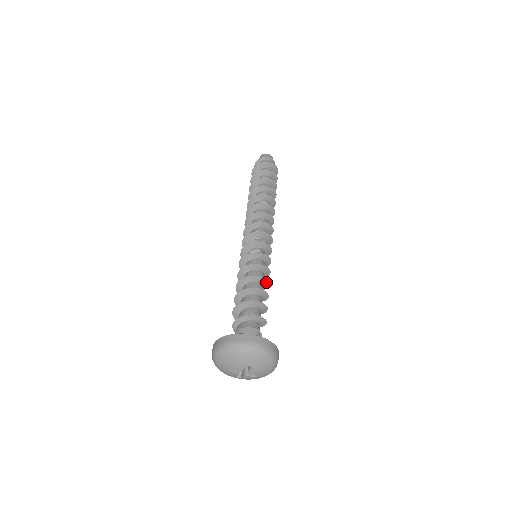
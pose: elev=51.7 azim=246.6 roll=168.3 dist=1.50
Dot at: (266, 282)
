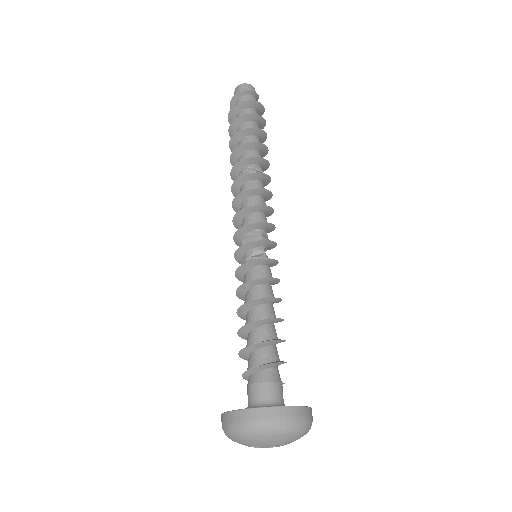
Dot at: (278, 301)
